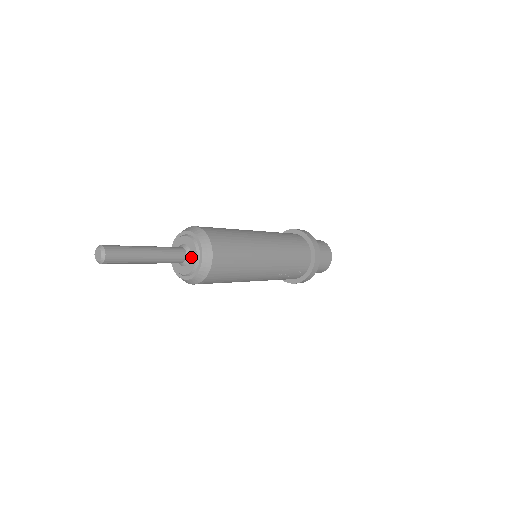
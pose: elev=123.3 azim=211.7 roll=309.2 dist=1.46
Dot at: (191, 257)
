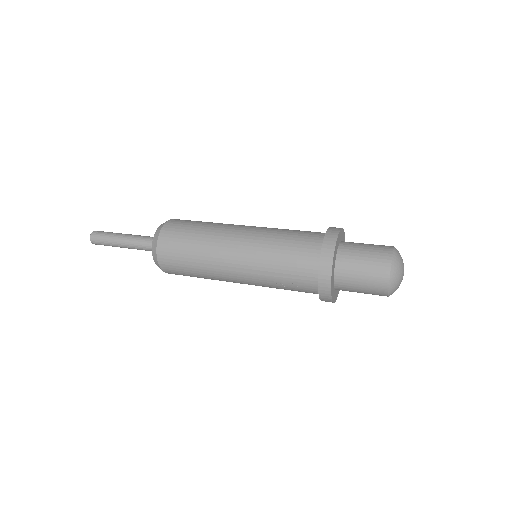
Dot at: occluded
